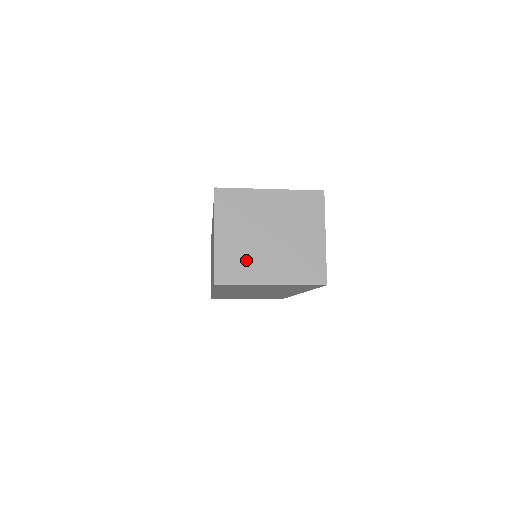
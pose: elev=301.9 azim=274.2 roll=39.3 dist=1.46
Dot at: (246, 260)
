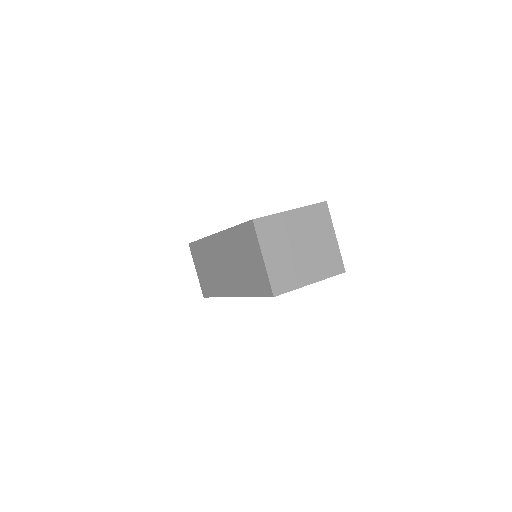
Dot at: (290, 271)
